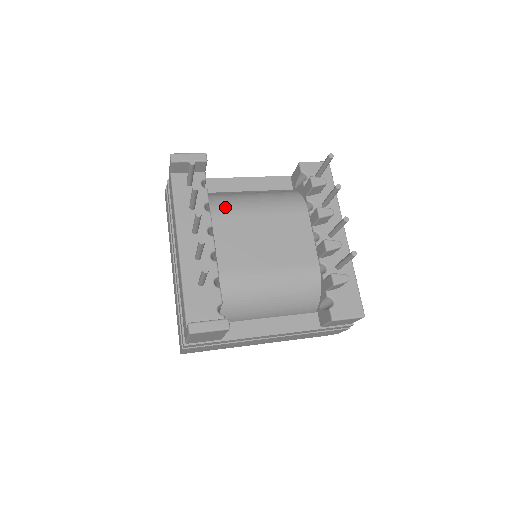
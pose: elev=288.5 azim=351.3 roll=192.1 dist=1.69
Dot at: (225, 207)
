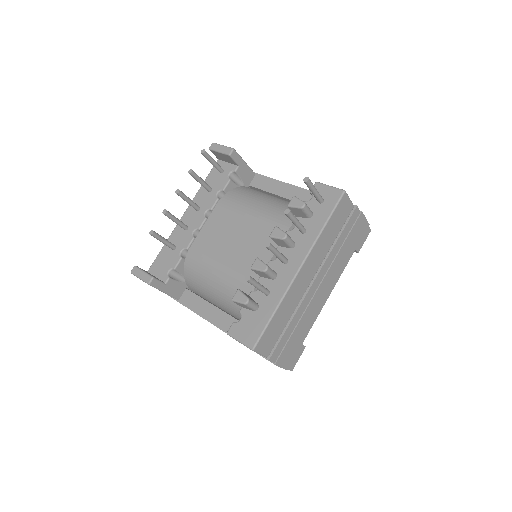
Dot at: (233, 199)
